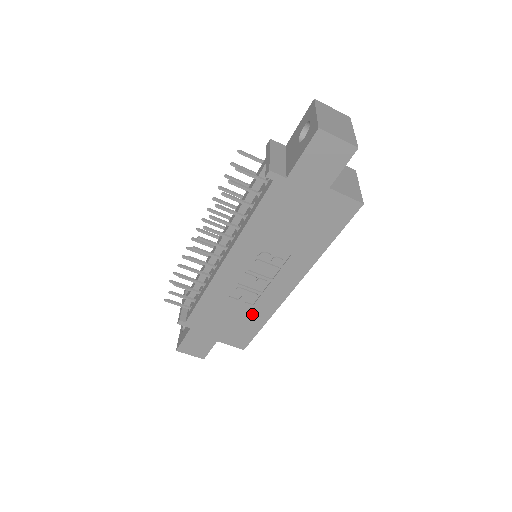
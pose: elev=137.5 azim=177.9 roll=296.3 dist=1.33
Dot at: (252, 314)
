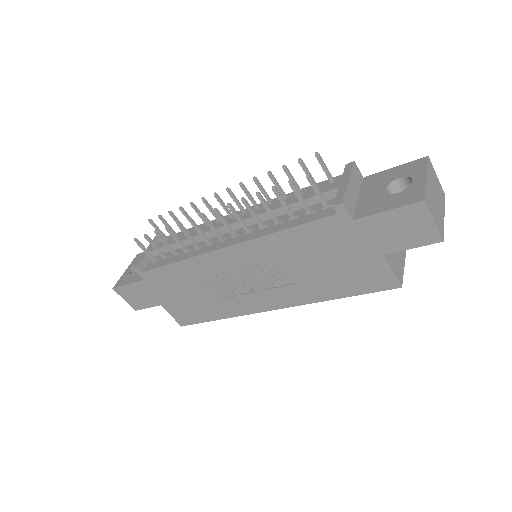
Dot at: (214, 305)
